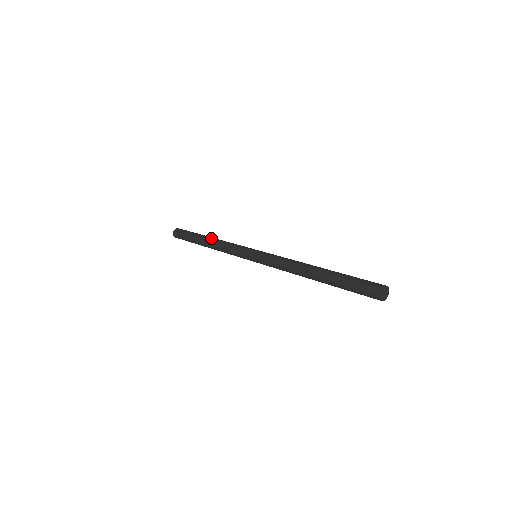
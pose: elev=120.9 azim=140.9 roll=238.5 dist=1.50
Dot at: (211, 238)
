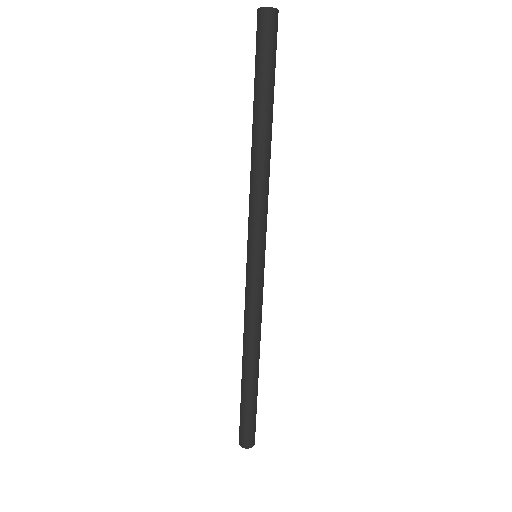
Dot at: occluded
